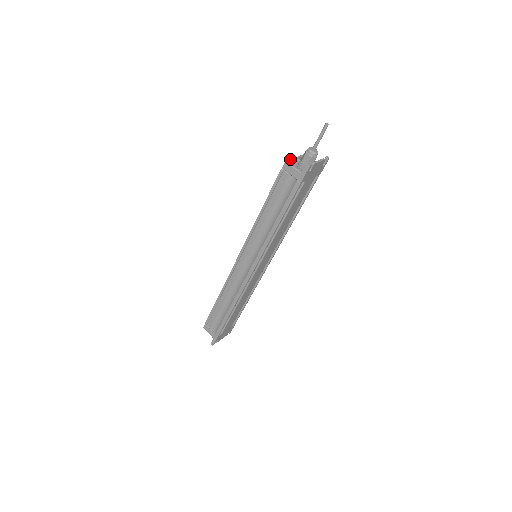
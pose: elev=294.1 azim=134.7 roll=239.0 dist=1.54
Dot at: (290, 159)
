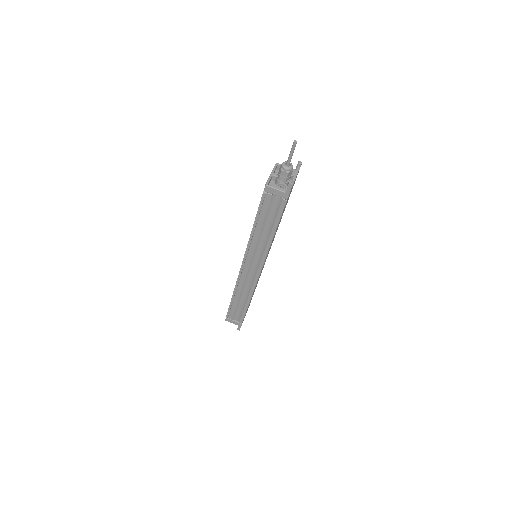
Dot at: (268, 180)
